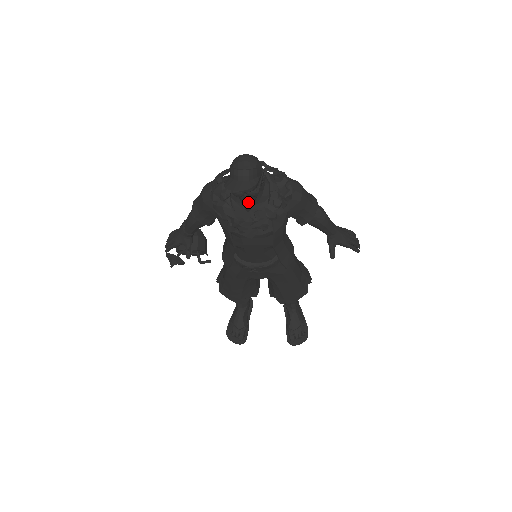
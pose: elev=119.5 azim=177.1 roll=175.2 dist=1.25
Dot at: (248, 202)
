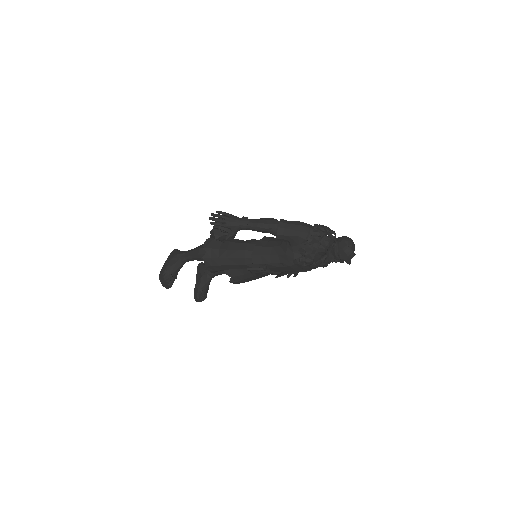
Dot at: occluded
